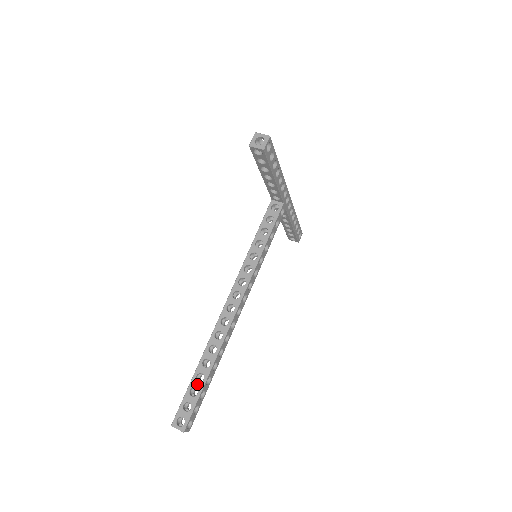
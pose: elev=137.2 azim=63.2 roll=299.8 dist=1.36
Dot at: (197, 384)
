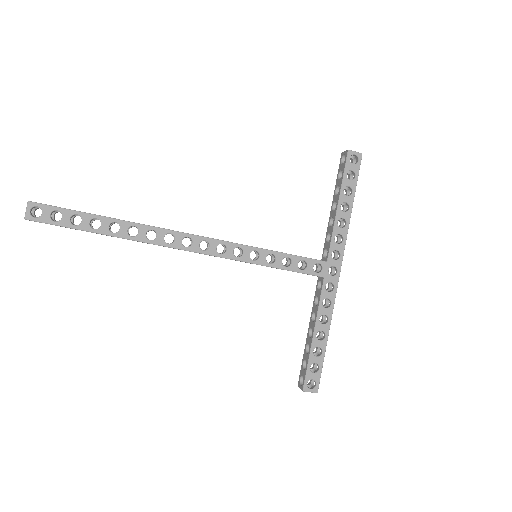
Dot at: (90, 213)
